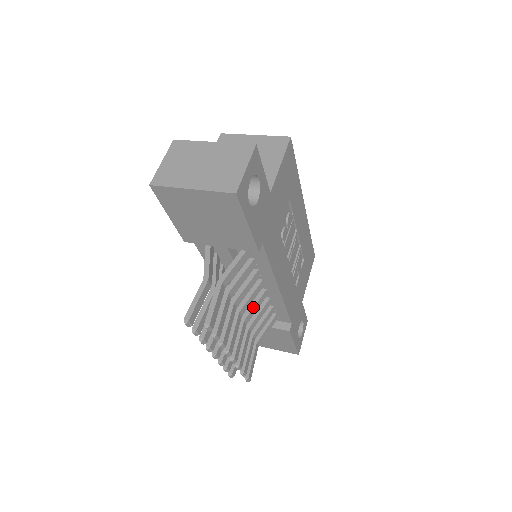
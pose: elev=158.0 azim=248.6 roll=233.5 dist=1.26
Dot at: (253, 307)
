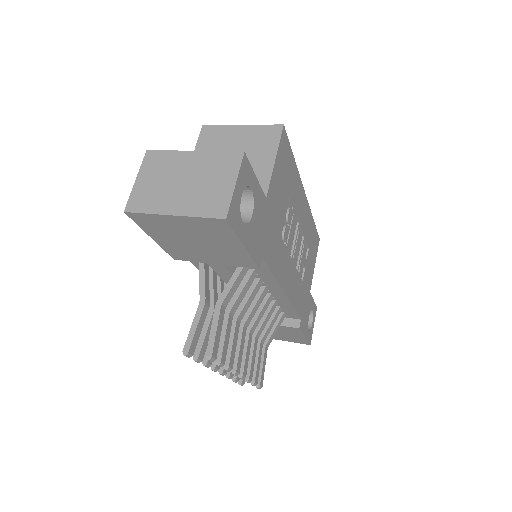
Dot at: (258, 315)
